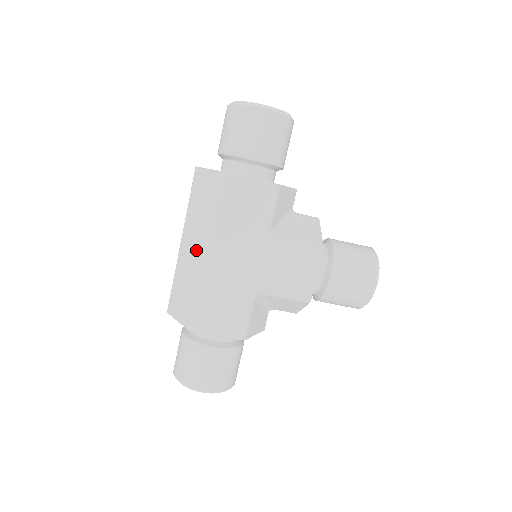
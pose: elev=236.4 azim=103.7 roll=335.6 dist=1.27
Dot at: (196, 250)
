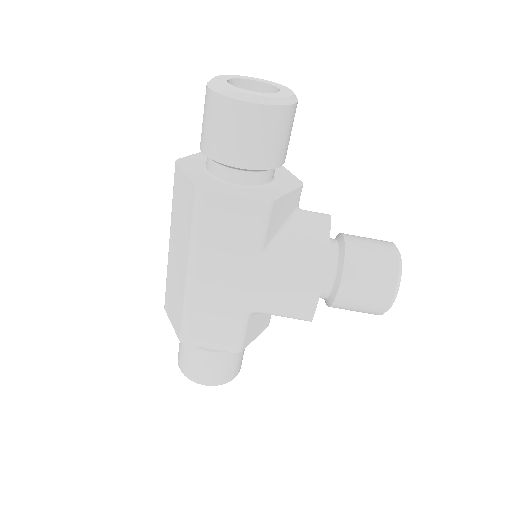
Dot at: (181, 265)
